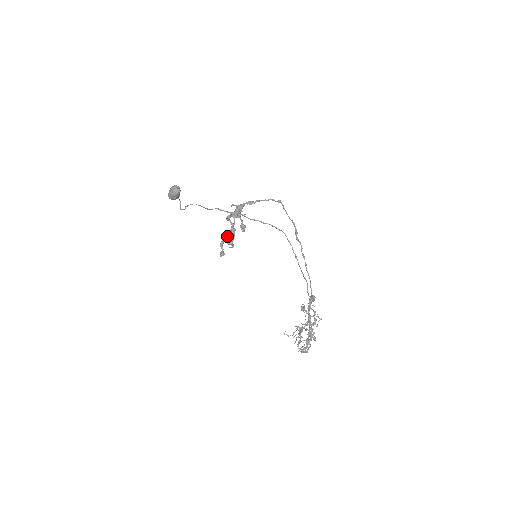
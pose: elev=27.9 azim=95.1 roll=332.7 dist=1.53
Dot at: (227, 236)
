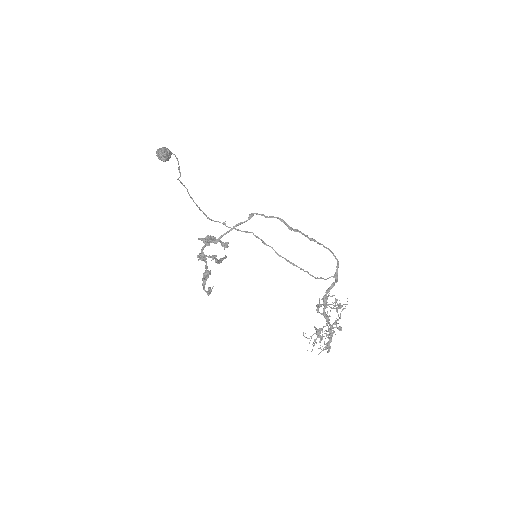
Dot at: (205, 278)
